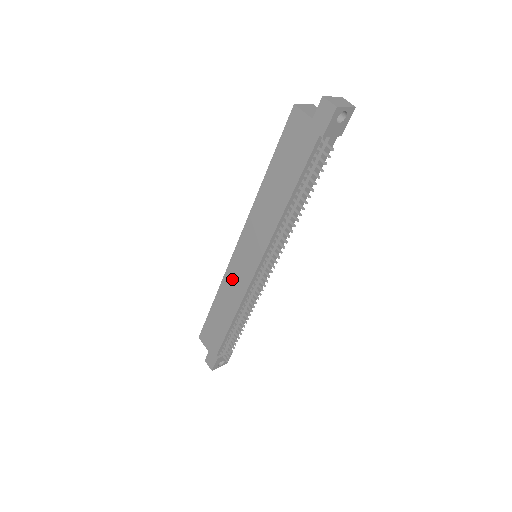
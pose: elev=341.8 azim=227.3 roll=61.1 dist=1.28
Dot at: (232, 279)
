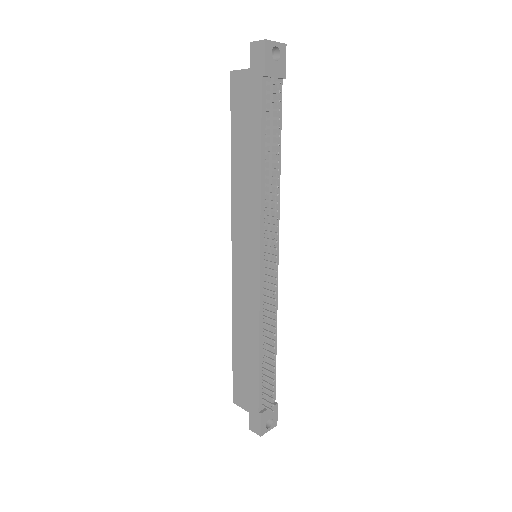
Dot at: (241, 296)
